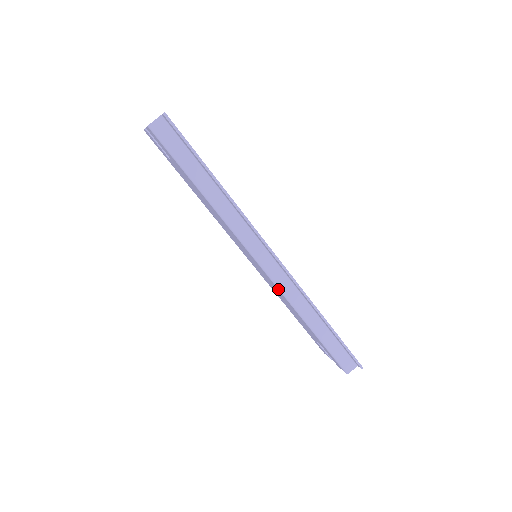
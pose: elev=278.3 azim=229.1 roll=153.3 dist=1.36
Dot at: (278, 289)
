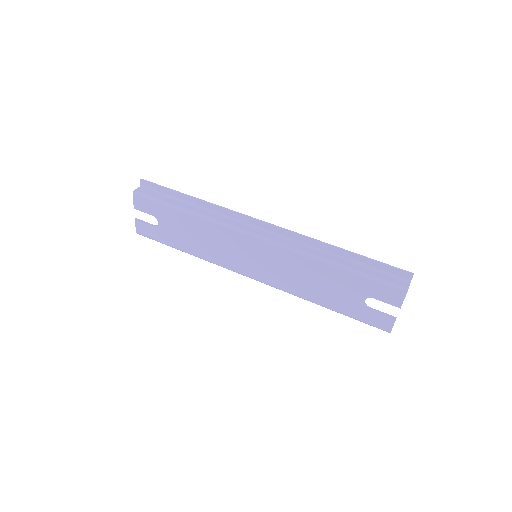
Dot at: (283, 248)
